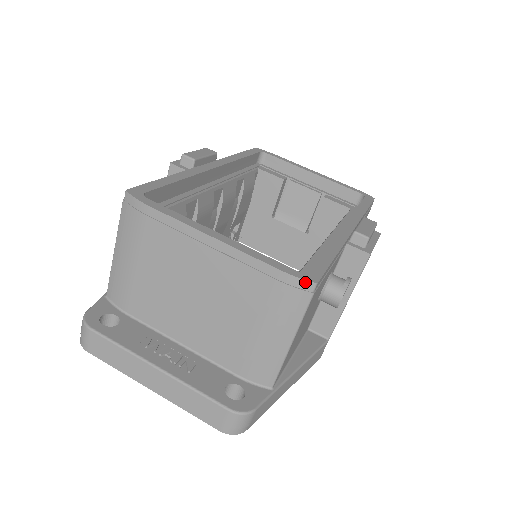
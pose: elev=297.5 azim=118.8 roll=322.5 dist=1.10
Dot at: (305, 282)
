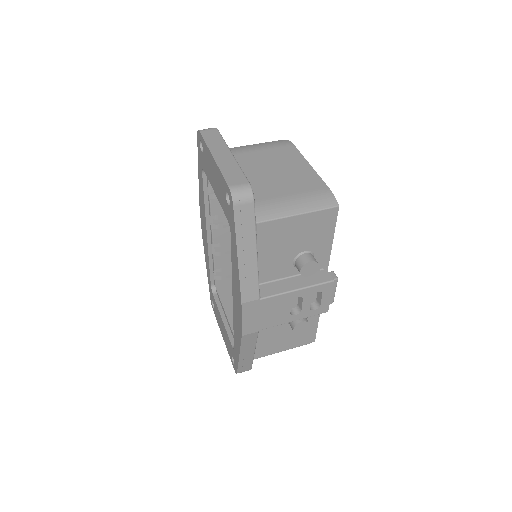
Dot at: (335, 200)
